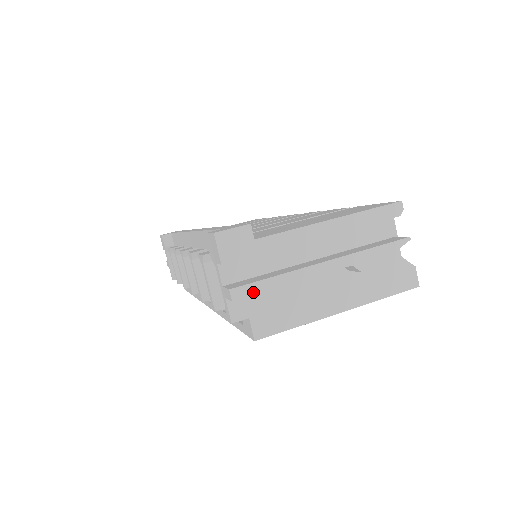
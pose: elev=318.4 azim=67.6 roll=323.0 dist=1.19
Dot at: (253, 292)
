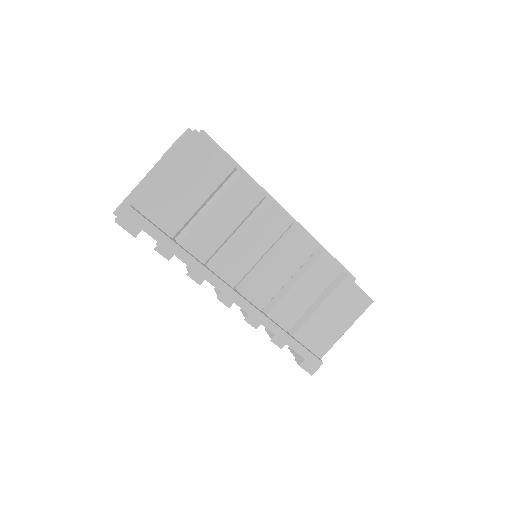
Dot at: occluded
